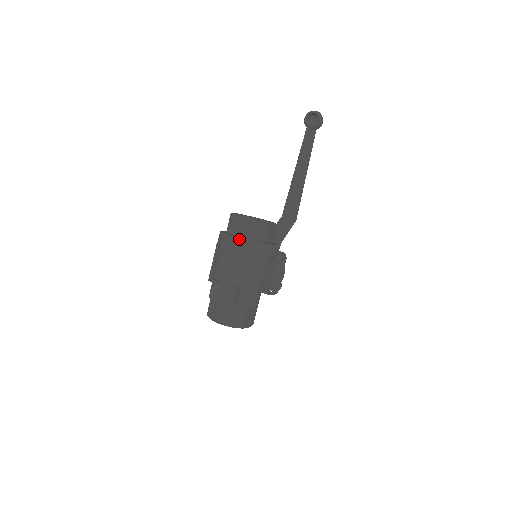
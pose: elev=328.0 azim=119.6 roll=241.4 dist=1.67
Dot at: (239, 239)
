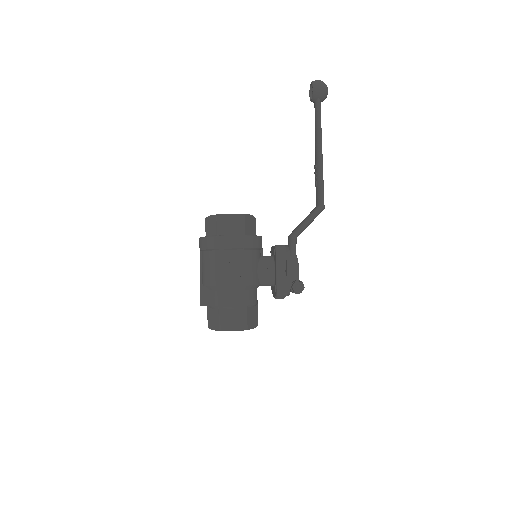
Dot at: (199, 239)
